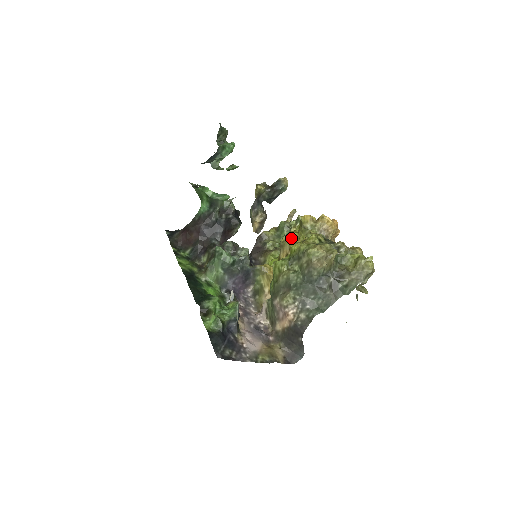
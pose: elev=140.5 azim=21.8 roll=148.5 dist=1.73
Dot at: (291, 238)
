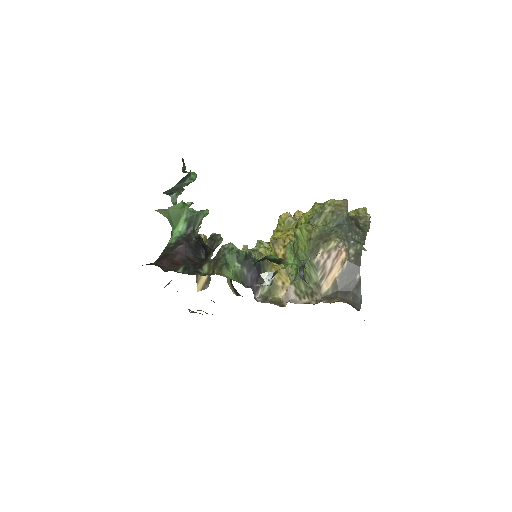
Dot at: (278, 236)
